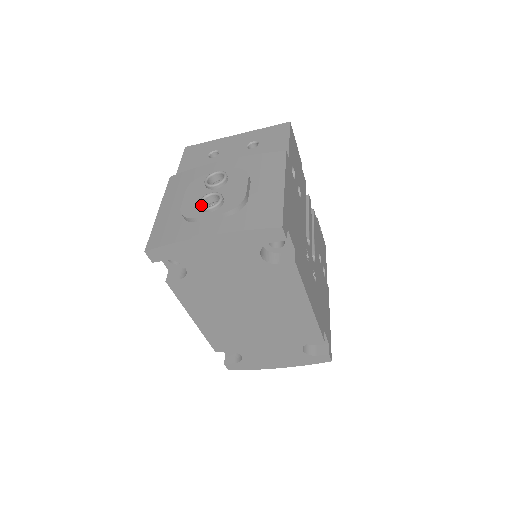
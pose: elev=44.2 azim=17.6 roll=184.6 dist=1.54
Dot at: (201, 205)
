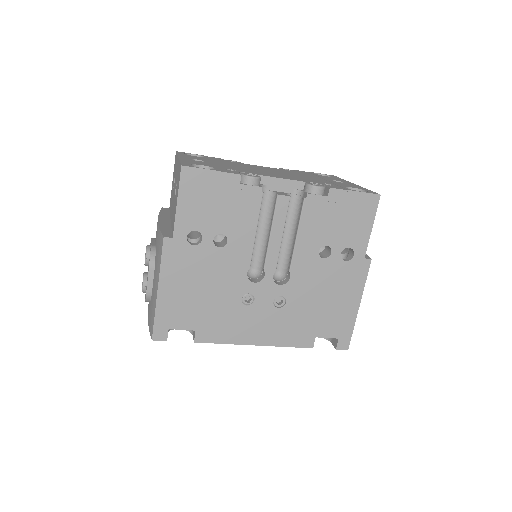
Dot at: occluded
